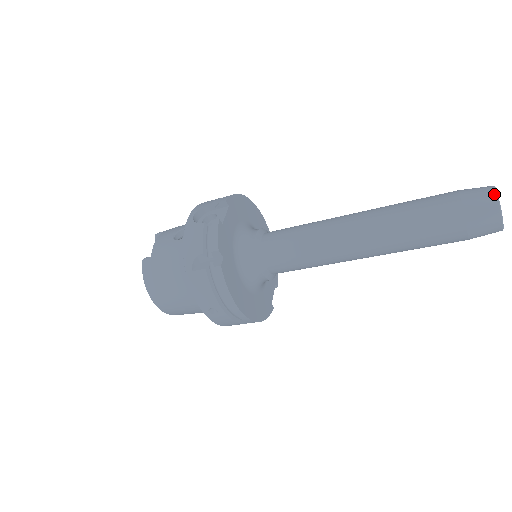
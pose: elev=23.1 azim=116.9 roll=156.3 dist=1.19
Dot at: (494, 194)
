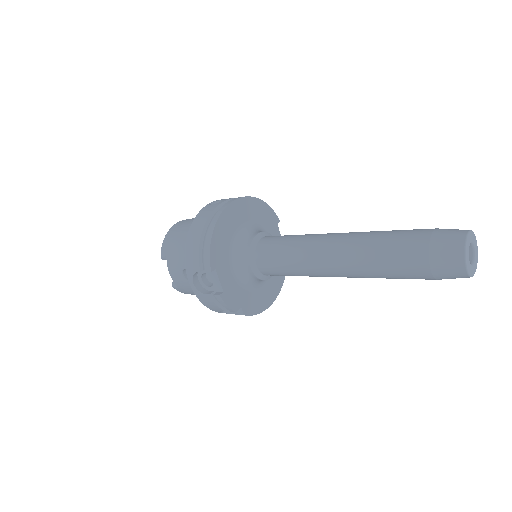
Dot at: (463, 269)
